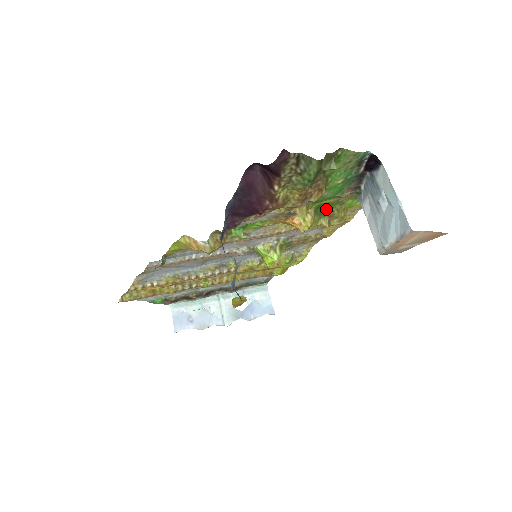
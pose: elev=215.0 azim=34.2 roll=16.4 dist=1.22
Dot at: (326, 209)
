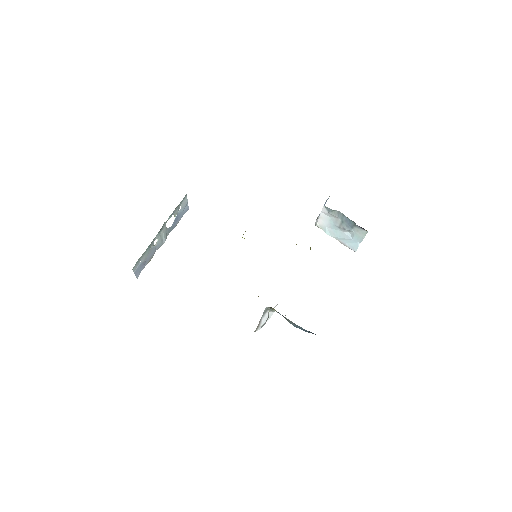
Dot at: occluded
